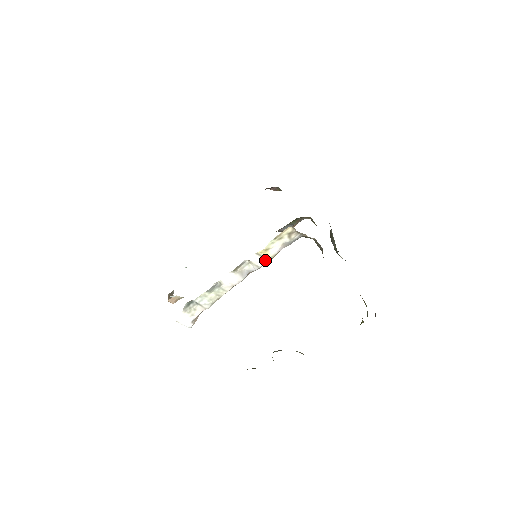
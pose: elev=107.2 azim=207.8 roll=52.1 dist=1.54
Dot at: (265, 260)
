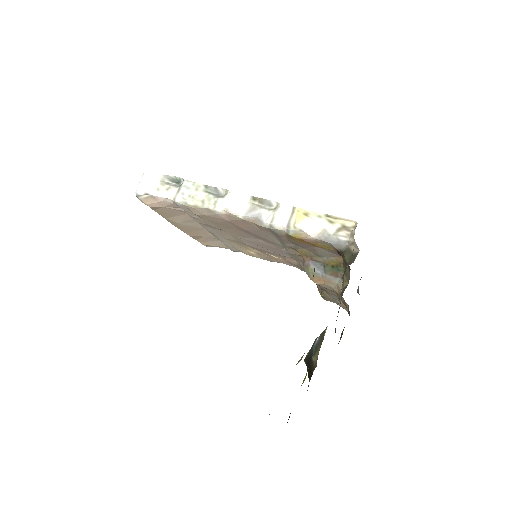
Dot at: (287, 224)
